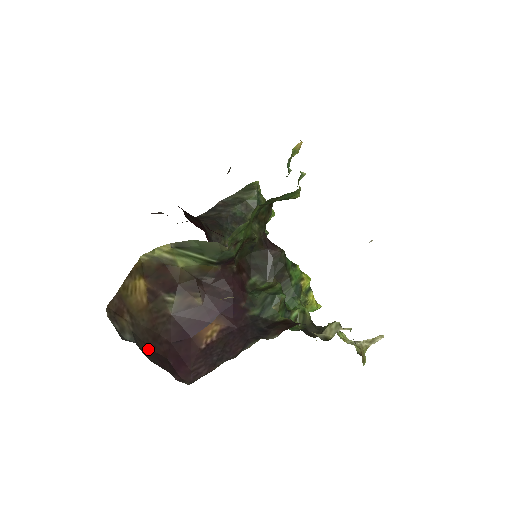
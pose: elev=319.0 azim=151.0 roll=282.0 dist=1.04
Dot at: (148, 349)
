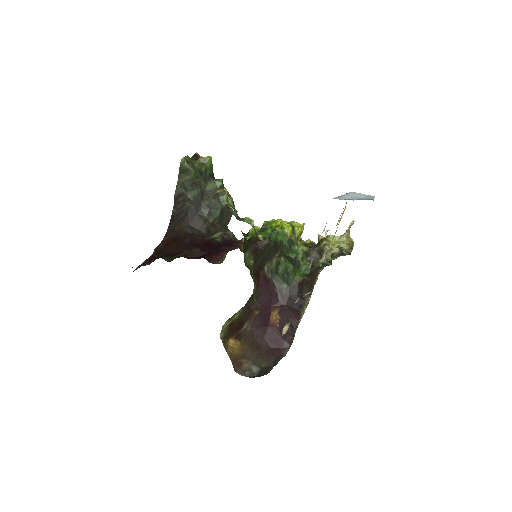
Dot at: (262, 358)
